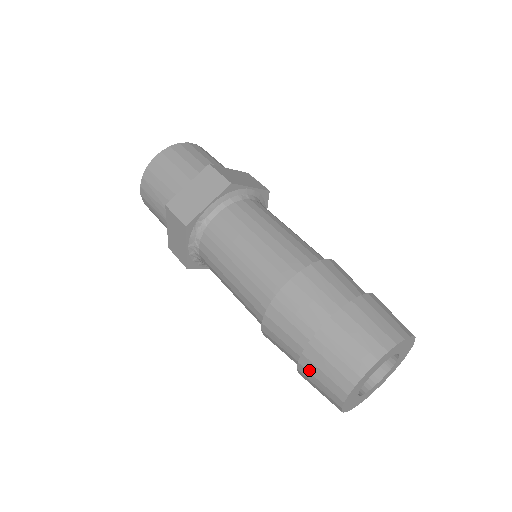
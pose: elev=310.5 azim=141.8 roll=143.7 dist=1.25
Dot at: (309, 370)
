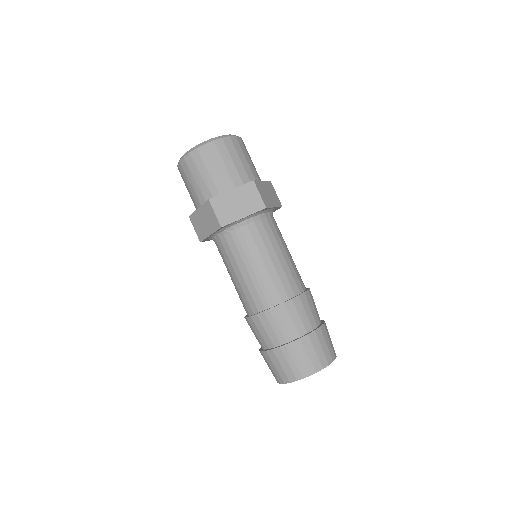
Dot at: (271, 359)
